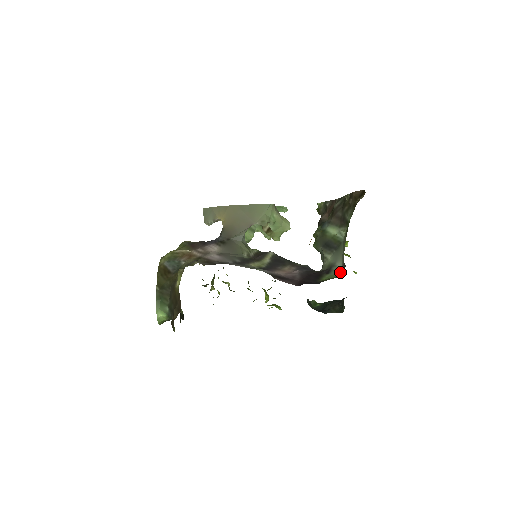
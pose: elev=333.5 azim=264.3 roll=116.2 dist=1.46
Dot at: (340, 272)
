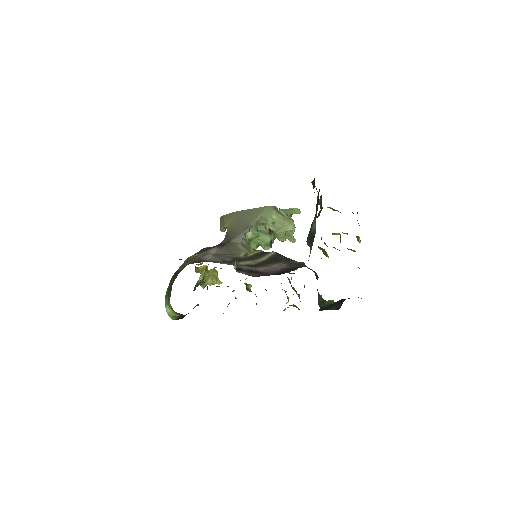
Dot at: occluded
